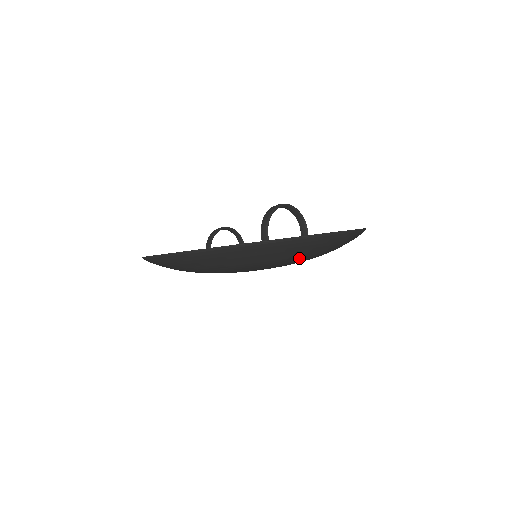
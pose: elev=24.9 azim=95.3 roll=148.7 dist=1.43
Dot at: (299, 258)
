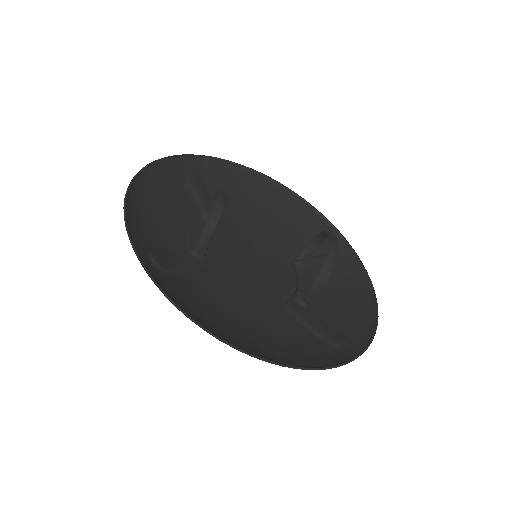
Dot at: (327, 307)
